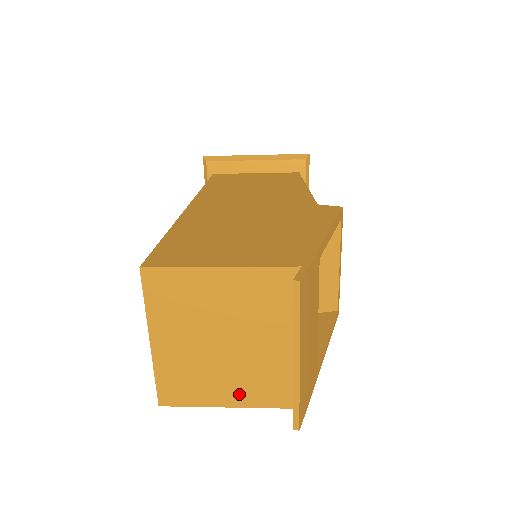
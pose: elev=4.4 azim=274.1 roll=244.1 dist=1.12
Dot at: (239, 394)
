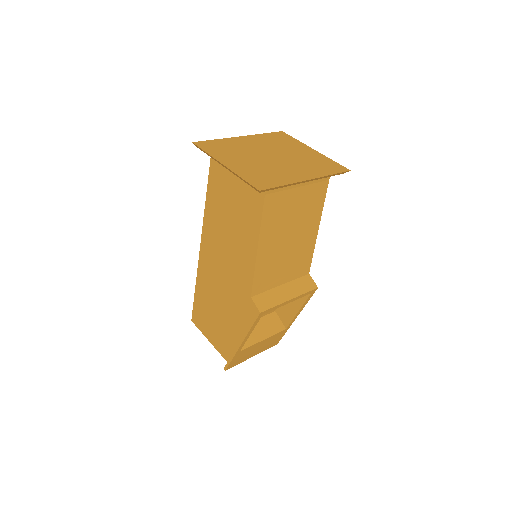
Dot at: occluded
